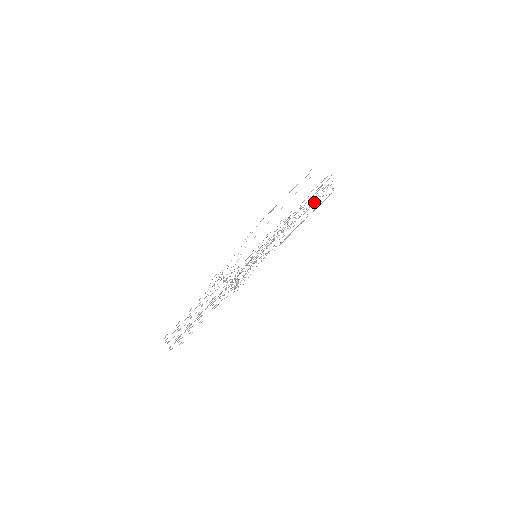
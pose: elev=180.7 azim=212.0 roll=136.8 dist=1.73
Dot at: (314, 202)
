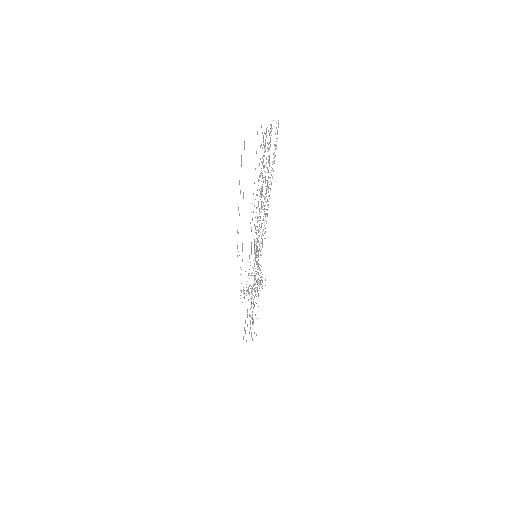
Dot at: occluded
